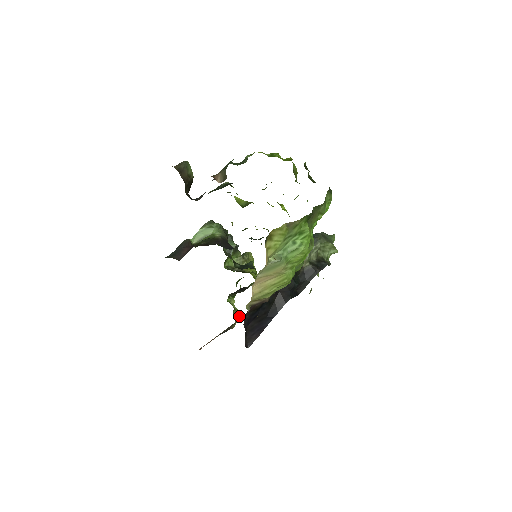
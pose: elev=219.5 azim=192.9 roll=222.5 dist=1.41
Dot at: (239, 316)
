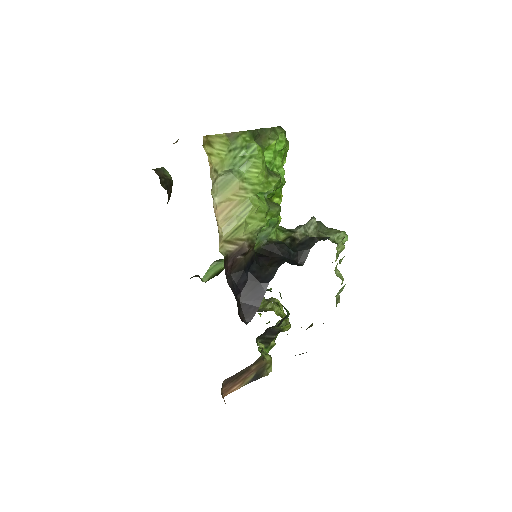
Dot at: (271, 360)
